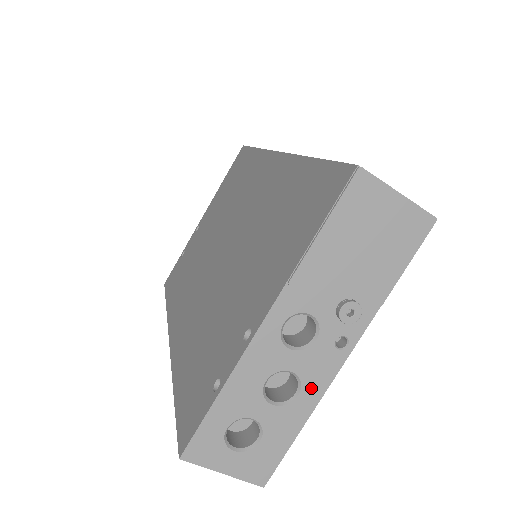
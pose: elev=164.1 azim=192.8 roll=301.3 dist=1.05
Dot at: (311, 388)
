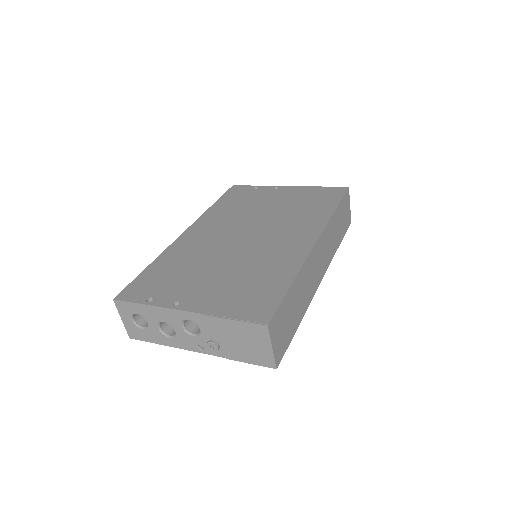
Dot at: (176, 342)
